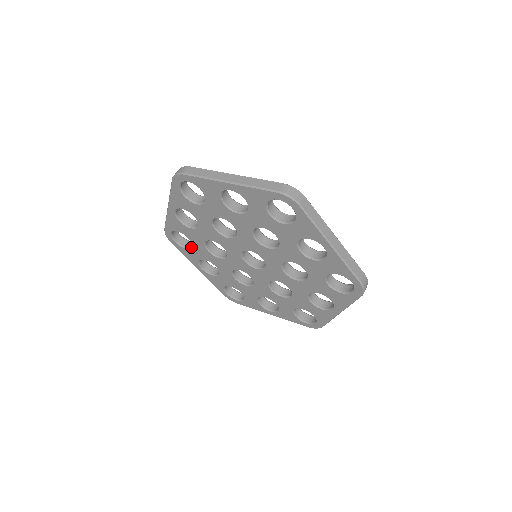
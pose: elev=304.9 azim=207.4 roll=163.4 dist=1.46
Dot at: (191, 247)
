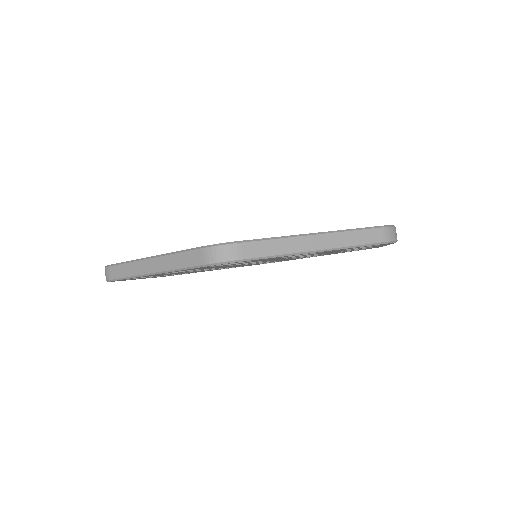
Dot at: occluded
